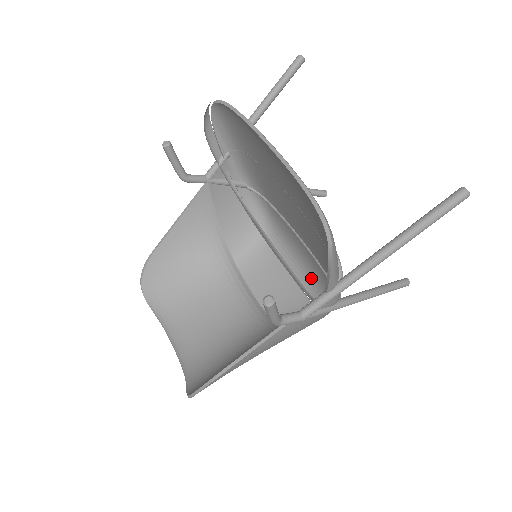
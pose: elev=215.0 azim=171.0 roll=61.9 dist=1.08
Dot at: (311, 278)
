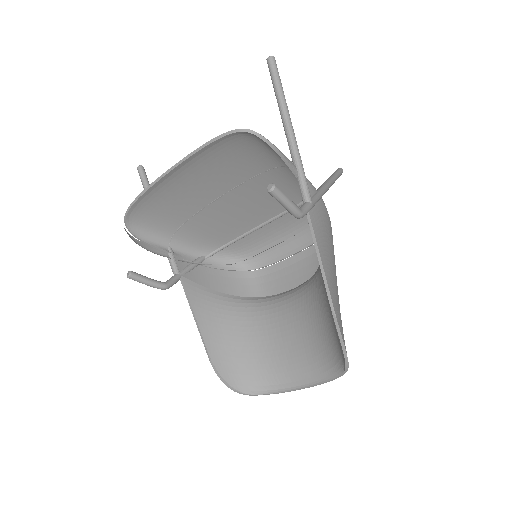
Dot at: (300, 234)
